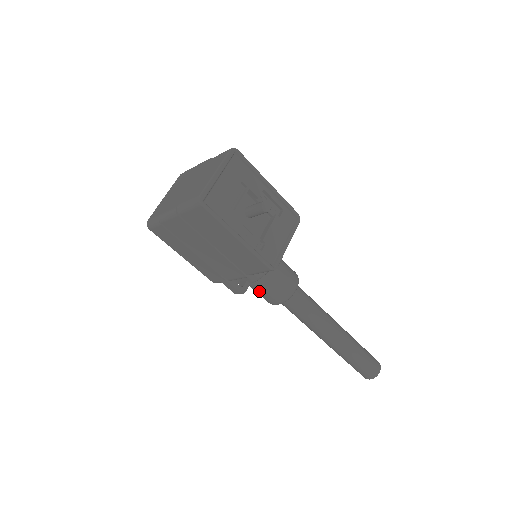
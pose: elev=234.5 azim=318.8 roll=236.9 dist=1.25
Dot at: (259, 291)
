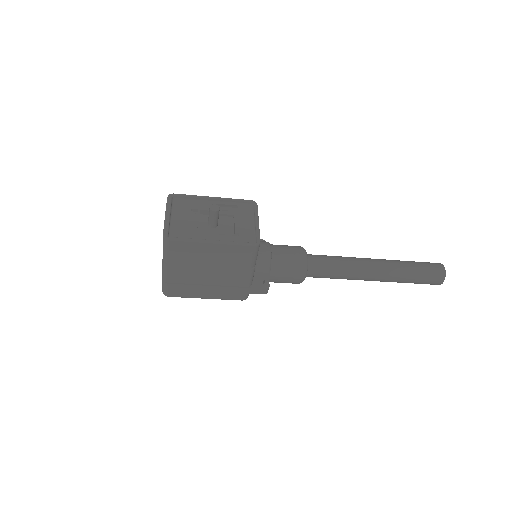
Dot at: (281, 279)
